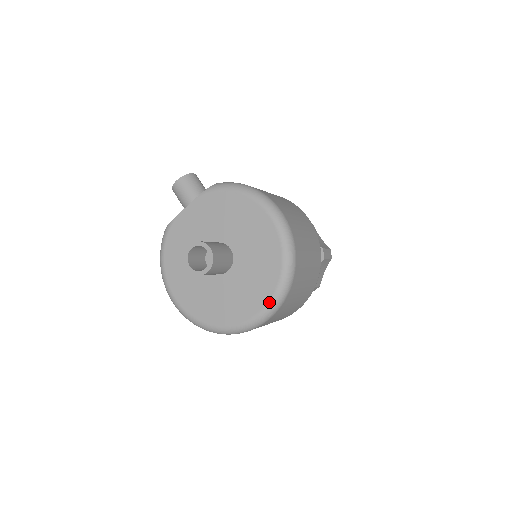
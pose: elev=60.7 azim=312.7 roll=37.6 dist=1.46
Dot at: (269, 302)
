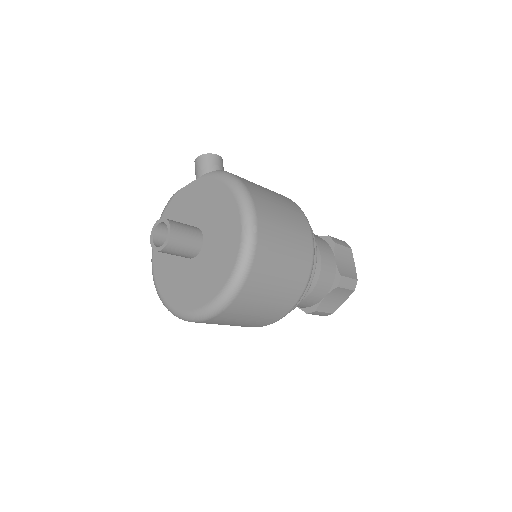
Dot at: (211, 302)
